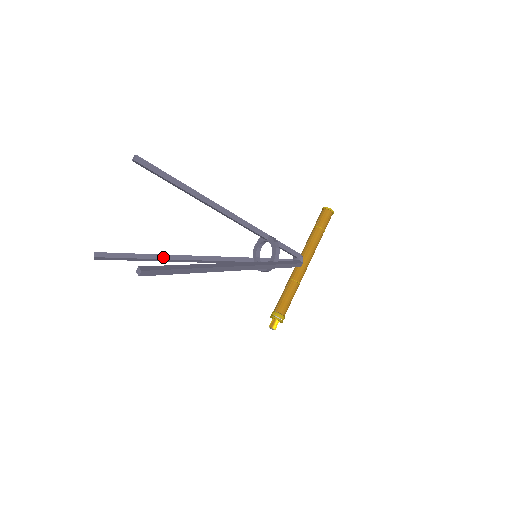
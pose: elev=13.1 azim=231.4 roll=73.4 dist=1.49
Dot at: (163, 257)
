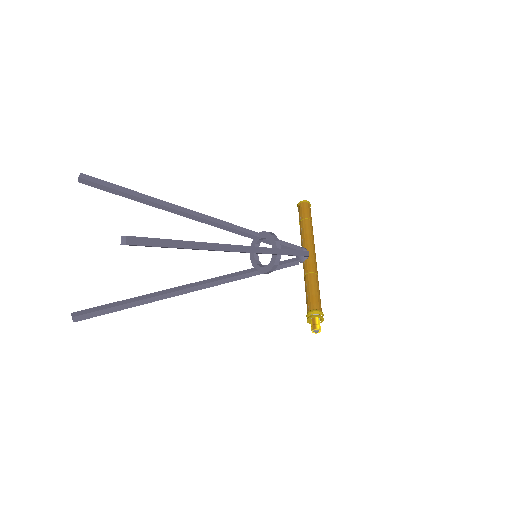
Dot at: (155, 294)
